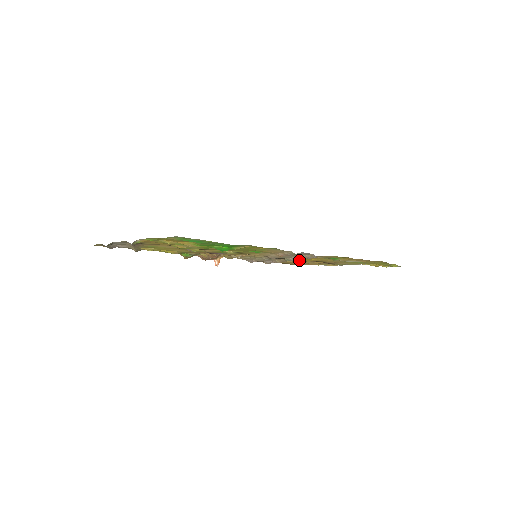
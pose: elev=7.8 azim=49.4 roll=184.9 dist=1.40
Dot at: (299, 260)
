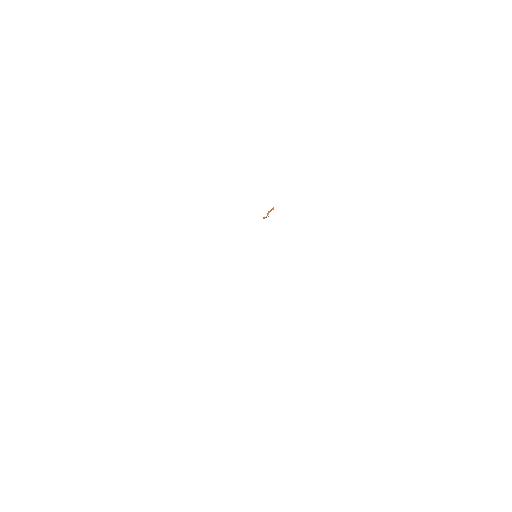
Dot at: occluded
